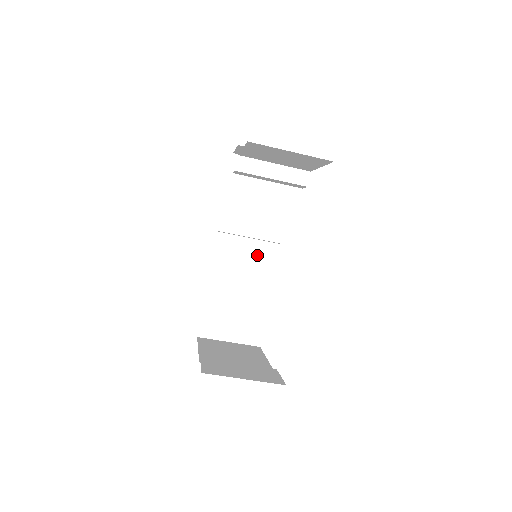
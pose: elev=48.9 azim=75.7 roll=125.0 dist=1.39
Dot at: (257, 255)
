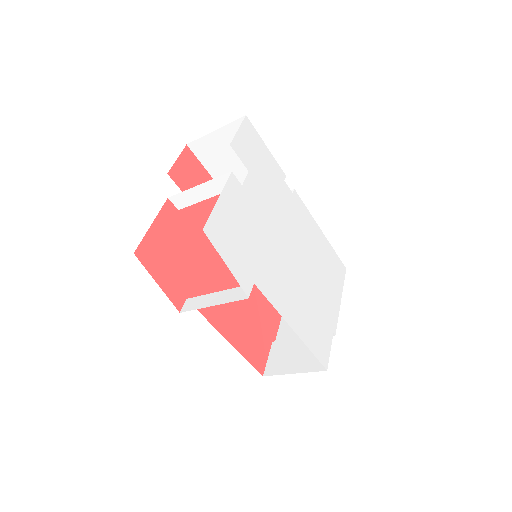
Dot at: occluded
